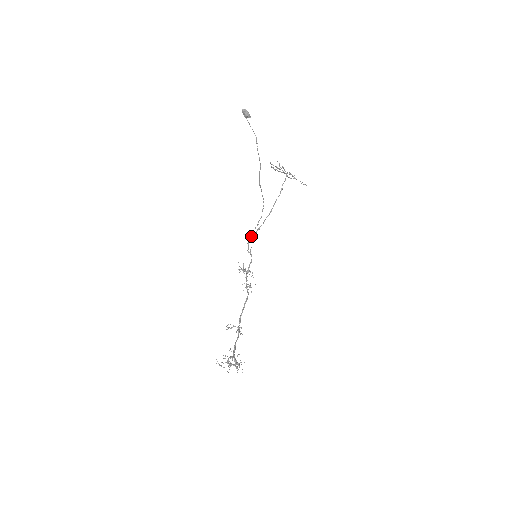
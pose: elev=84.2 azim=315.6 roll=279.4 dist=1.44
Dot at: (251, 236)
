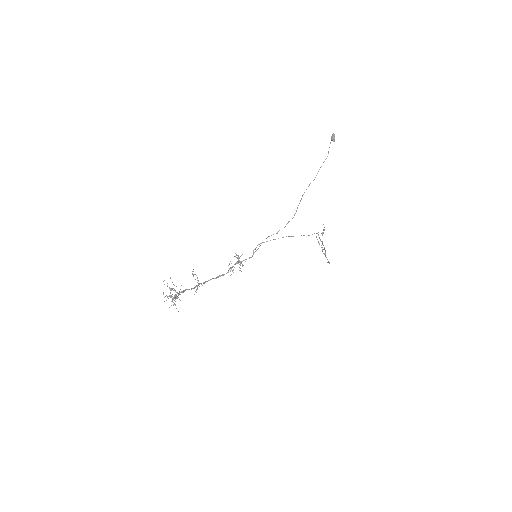
Dot at: occluded
